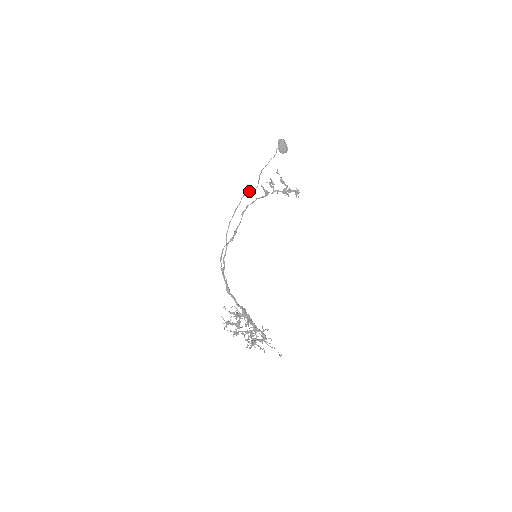
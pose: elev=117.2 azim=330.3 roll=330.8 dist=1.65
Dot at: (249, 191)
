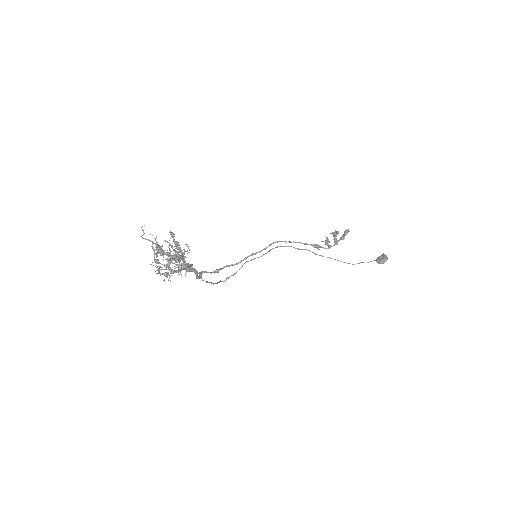
Dot at: (300, 249)
